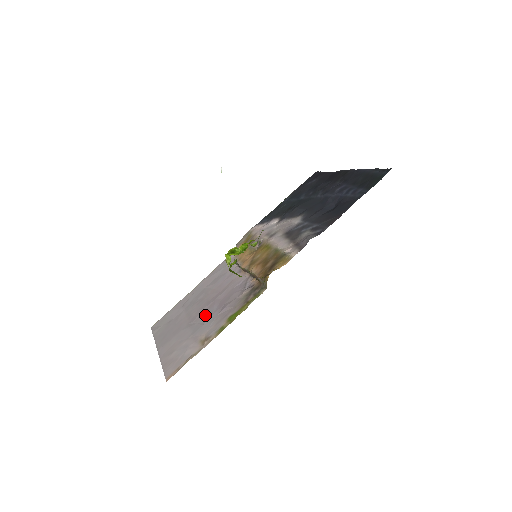
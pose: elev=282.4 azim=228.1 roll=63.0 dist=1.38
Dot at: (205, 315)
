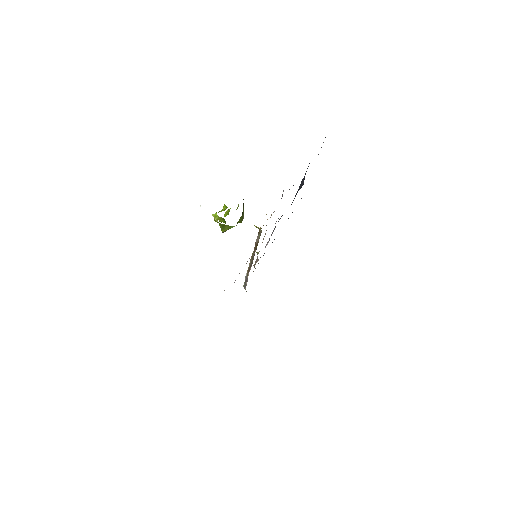
Dot at: occluded
